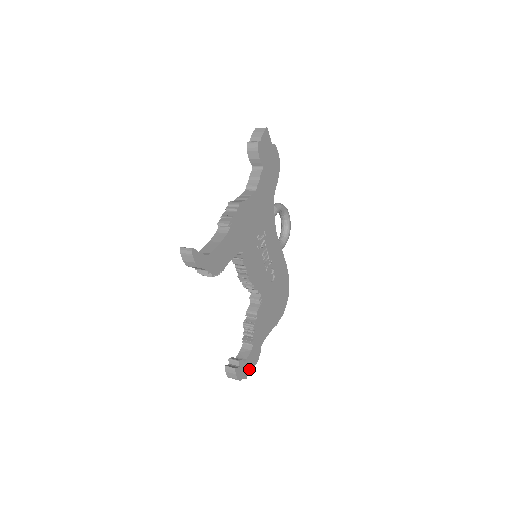
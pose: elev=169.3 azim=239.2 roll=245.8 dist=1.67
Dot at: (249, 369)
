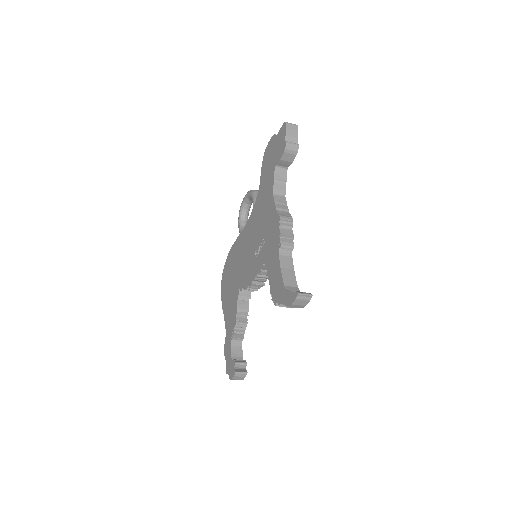
Dot at: occluded
